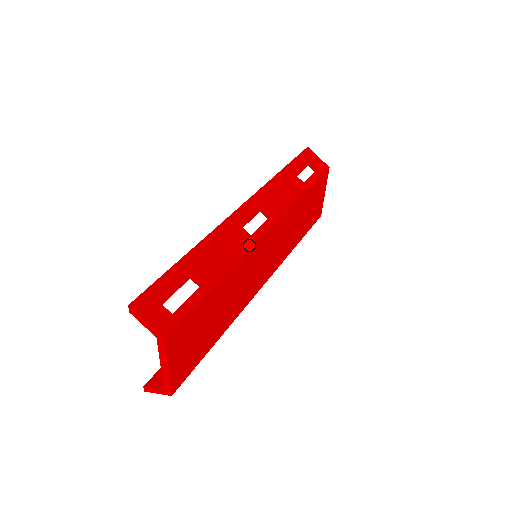
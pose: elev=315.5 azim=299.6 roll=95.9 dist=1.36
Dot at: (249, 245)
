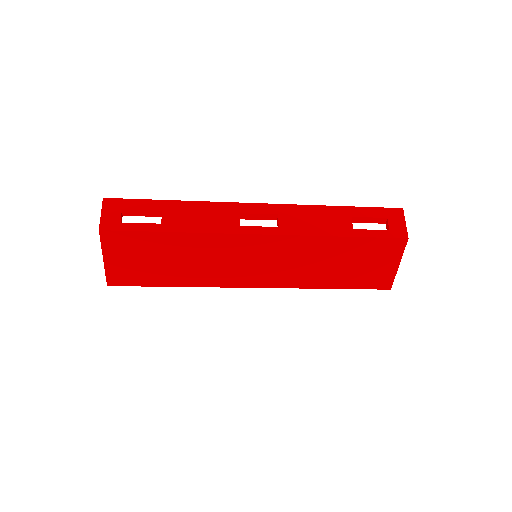
Dot at: (230, 230)
